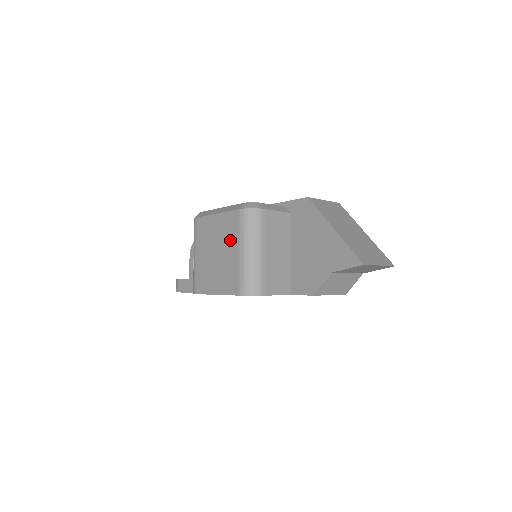
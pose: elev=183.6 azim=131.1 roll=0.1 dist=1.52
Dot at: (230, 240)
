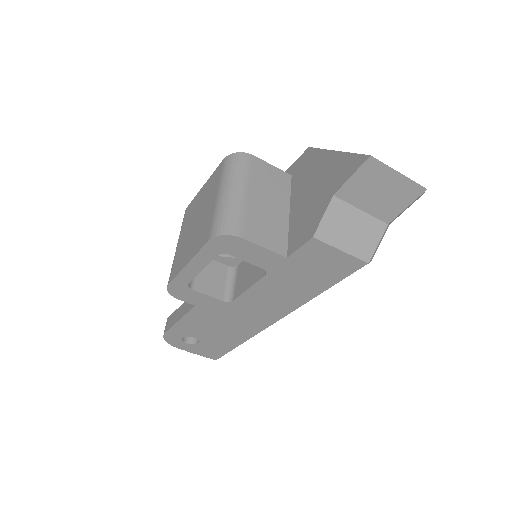
Dot at: (211, 194)
